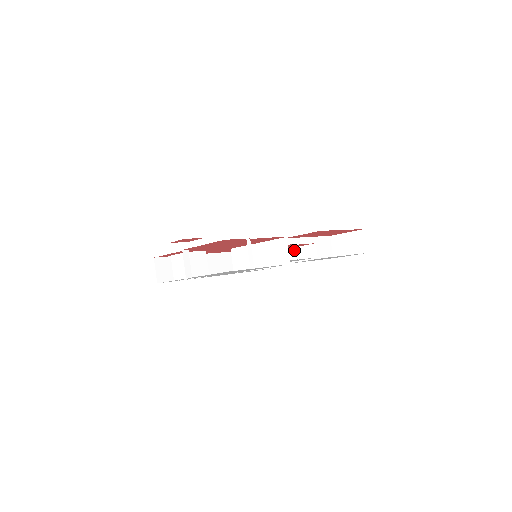
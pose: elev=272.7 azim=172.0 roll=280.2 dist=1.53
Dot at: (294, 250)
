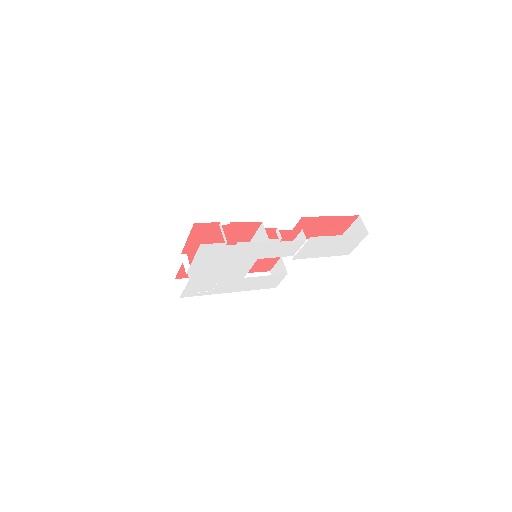
Dot at: (277, 234)
